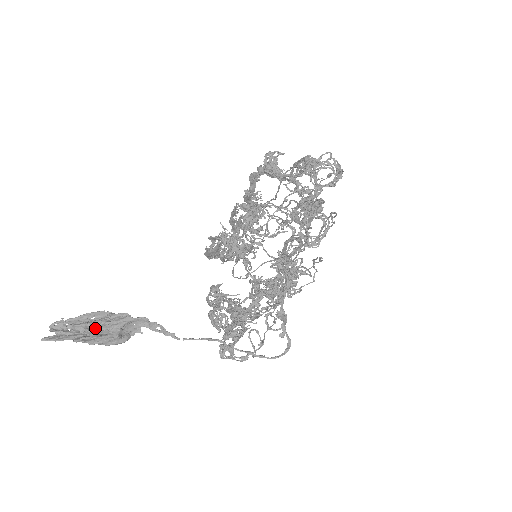
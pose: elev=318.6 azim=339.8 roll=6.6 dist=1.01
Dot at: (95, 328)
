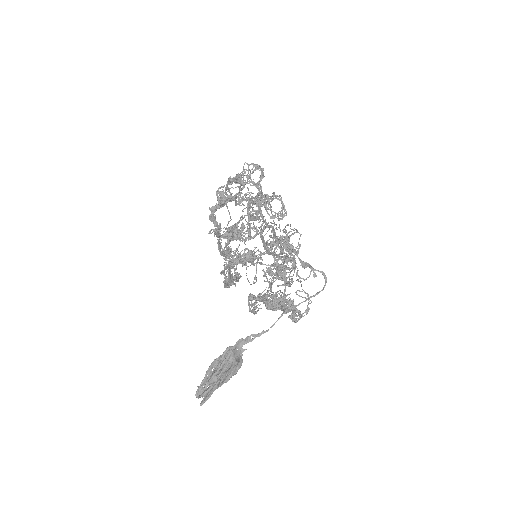
Dot at: (221, 370)
